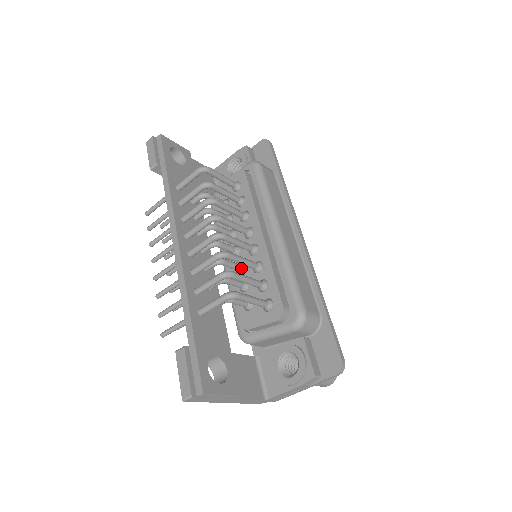
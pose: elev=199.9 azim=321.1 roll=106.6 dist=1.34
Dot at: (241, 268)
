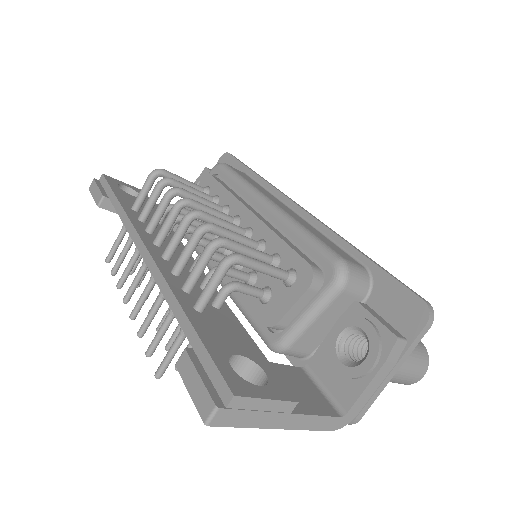
Dot at: occluded
